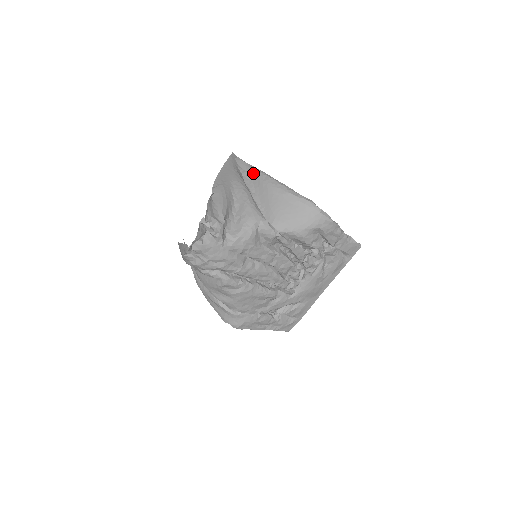
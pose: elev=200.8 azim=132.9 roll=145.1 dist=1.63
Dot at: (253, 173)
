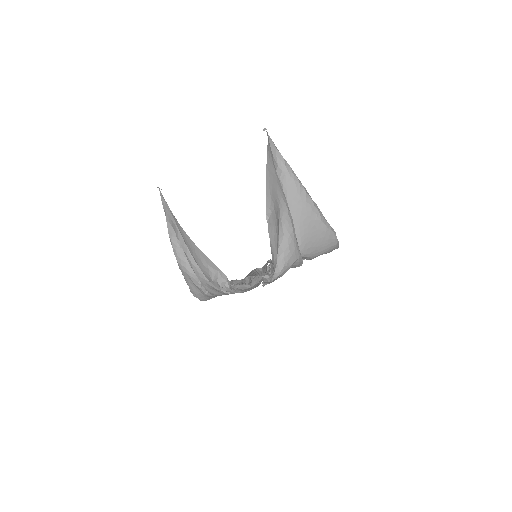
Dot at: (289, 178)
